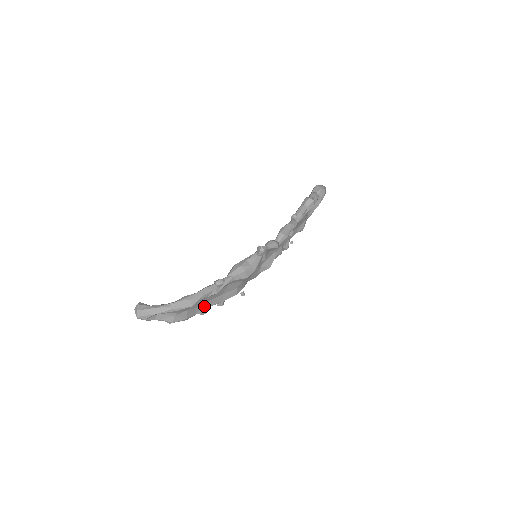
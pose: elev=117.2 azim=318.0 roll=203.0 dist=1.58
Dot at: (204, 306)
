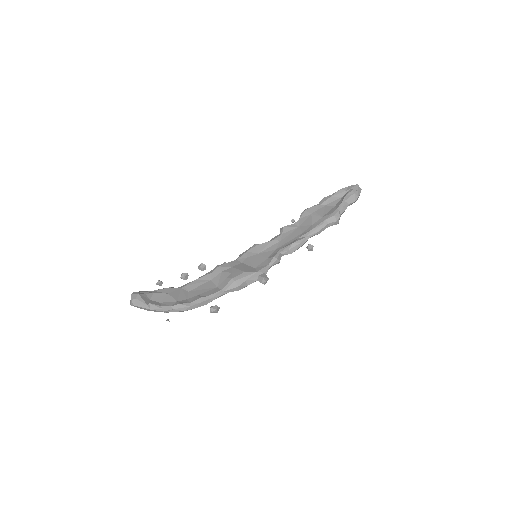
Dot at: (189, 291)
